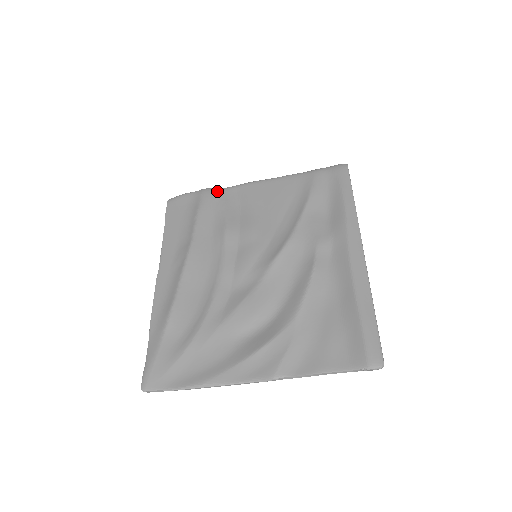
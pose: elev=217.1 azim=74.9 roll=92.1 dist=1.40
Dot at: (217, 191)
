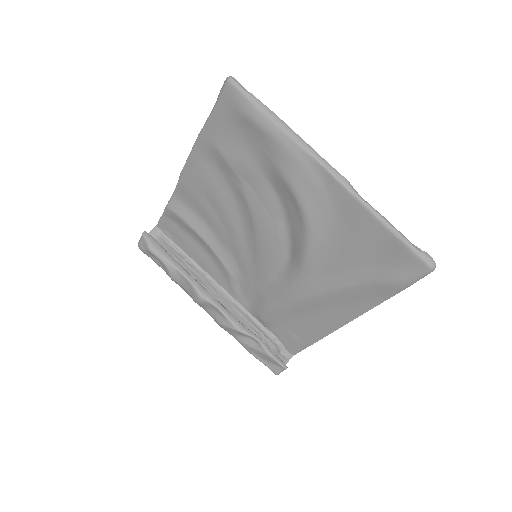
Dot at: occluded
